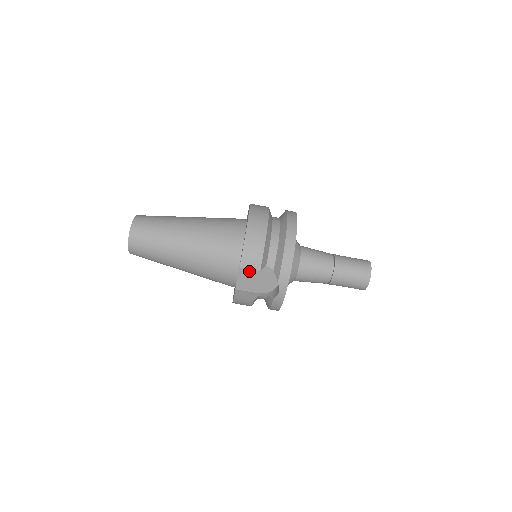
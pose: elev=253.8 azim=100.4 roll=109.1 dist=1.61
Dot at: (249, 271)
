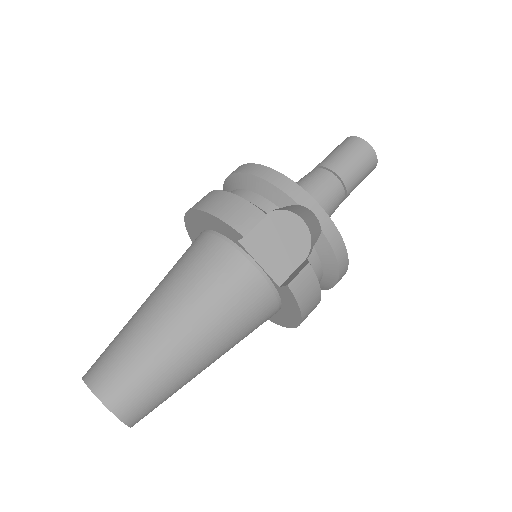
Dot at: (262, 245)
